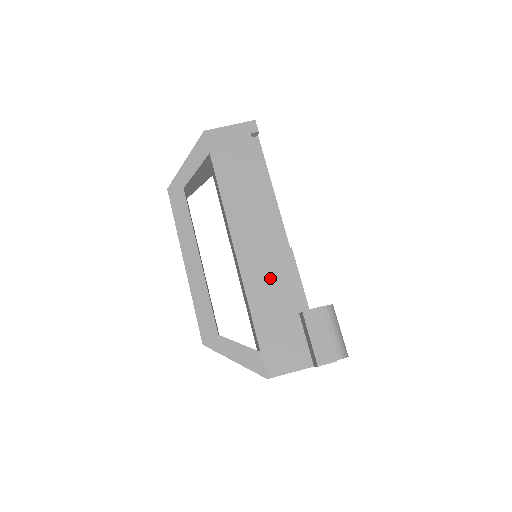
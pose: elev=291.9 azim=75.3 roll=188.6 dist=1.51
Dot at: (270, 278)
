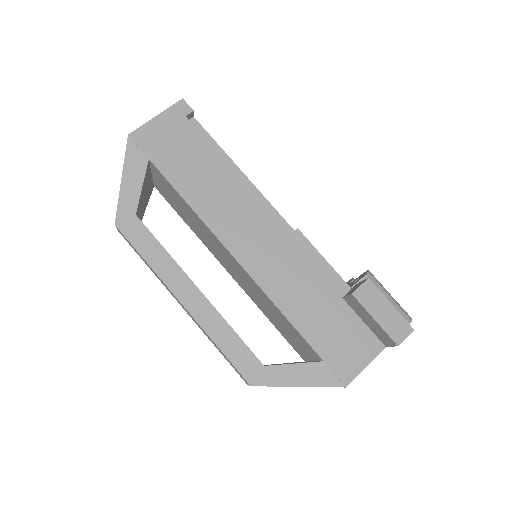
Dot at: (292, 273)
